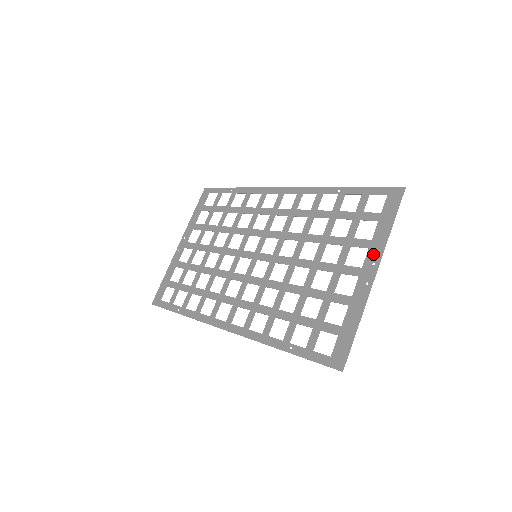
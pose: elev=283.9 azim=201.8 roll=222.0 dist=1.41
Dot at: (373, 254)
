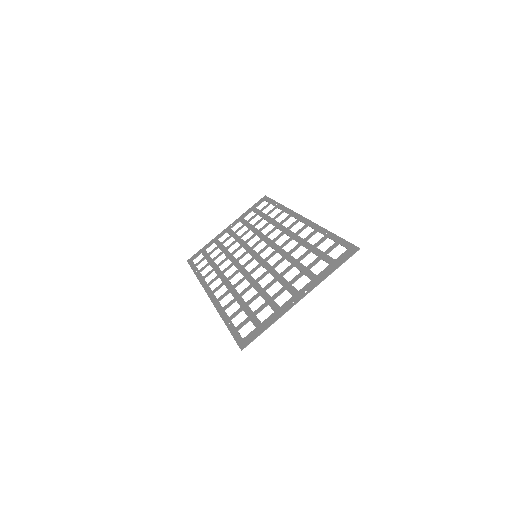
Dot at: (310, 285)
